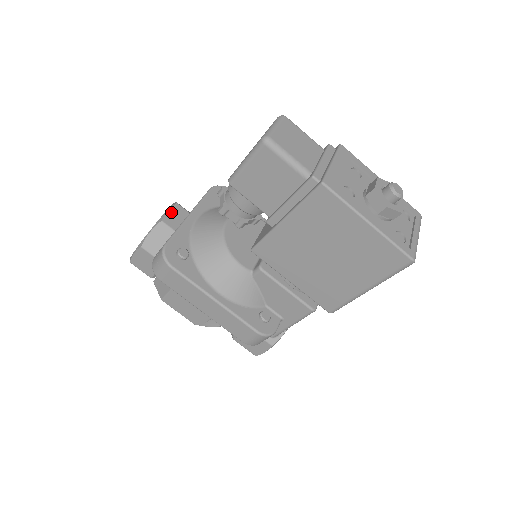
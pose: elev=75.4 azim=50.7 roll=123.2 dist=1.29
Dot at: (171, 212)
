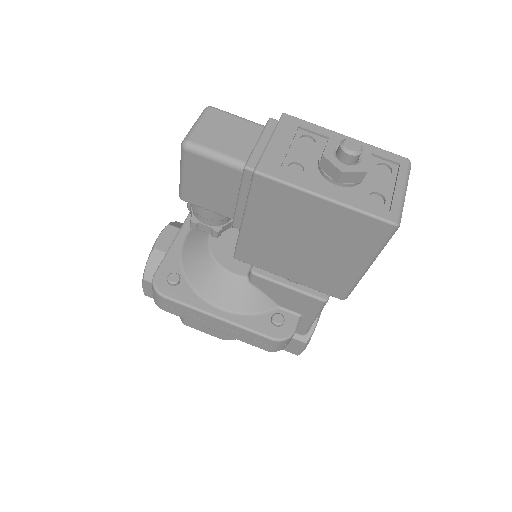
Dot at: (163, 236)
